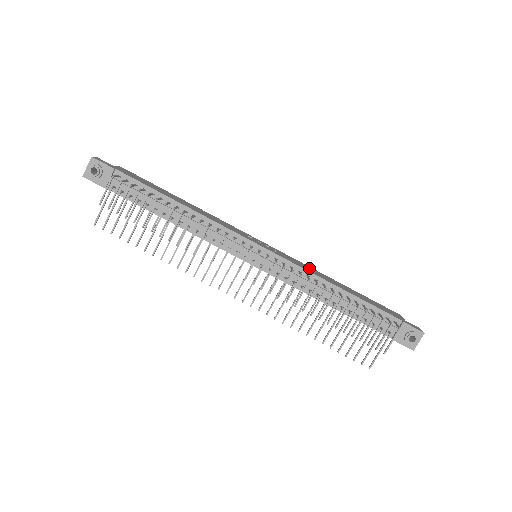
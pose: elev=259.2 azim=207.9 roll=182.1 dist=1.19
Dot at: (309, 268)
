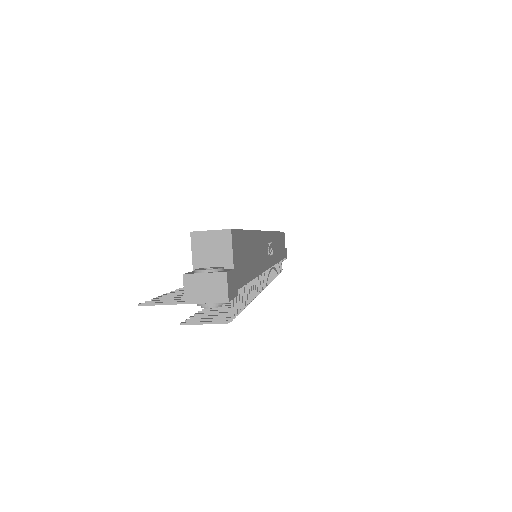
Dot at: (276, 243)
